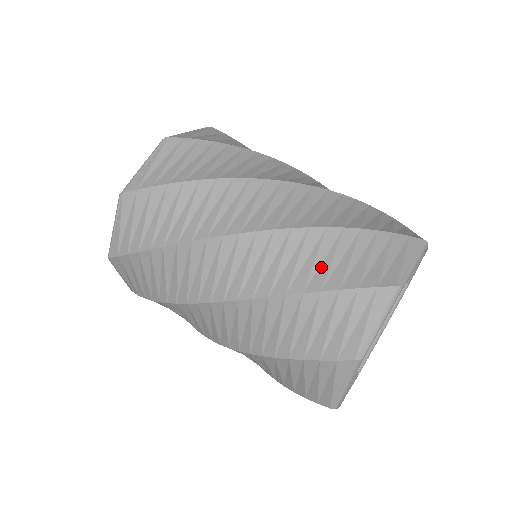
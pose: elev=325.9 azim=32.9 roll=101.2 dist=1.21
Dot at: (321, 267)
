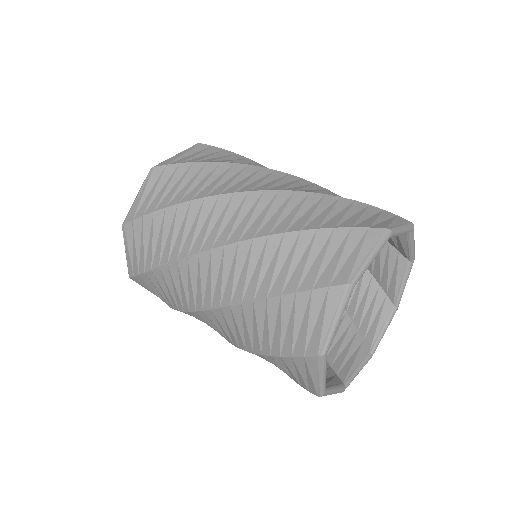
Dot at: (281, 272)
